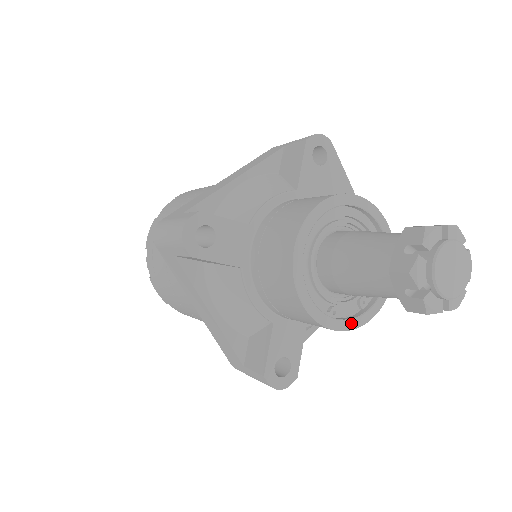
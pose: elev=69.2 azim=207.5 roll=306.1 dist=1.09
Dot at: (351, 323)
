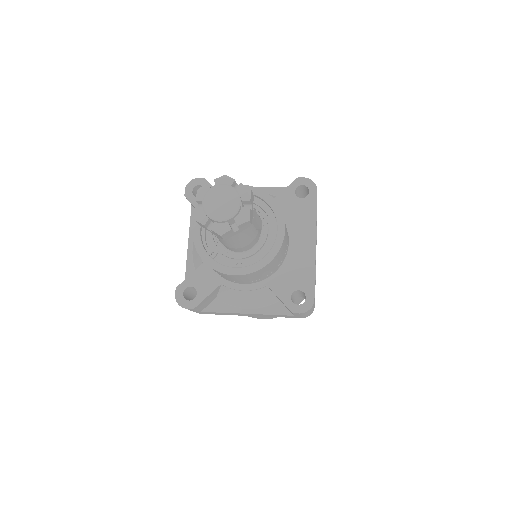
Dot at: (216, 264)
